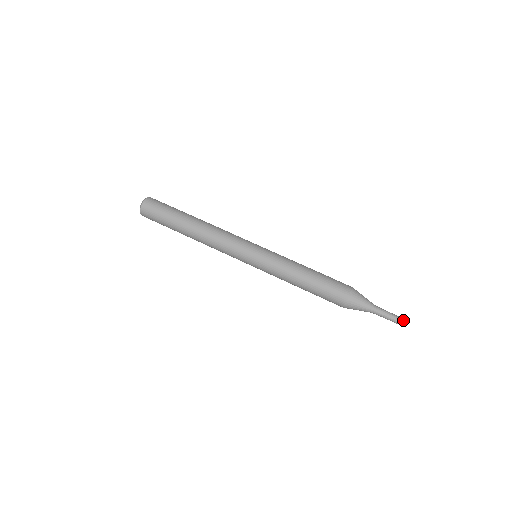
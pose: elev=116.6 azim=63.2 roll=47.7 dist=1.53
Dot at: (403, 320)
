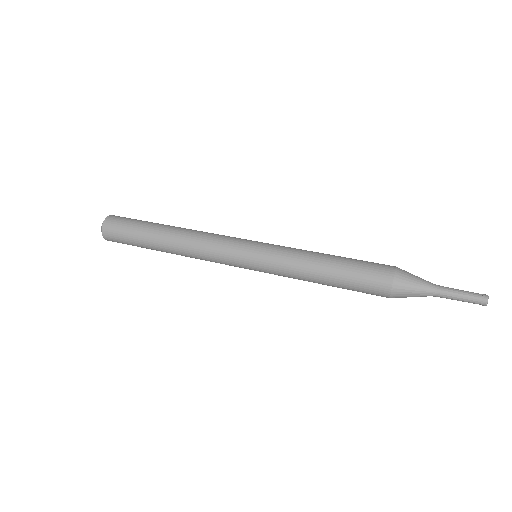
Dot at: occluded
